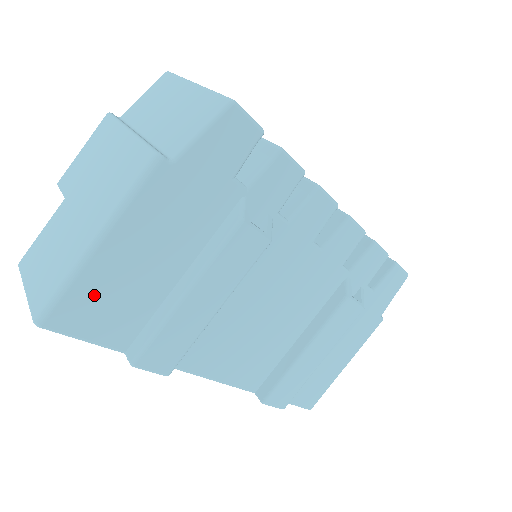
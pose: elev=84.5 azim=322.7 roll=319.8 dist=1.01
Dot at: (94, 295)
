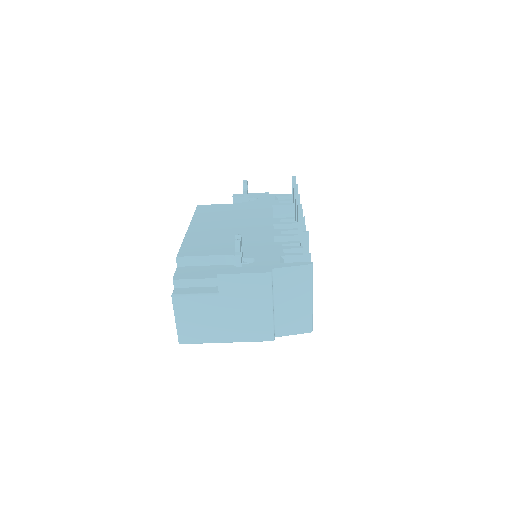
Dot at: occluded
